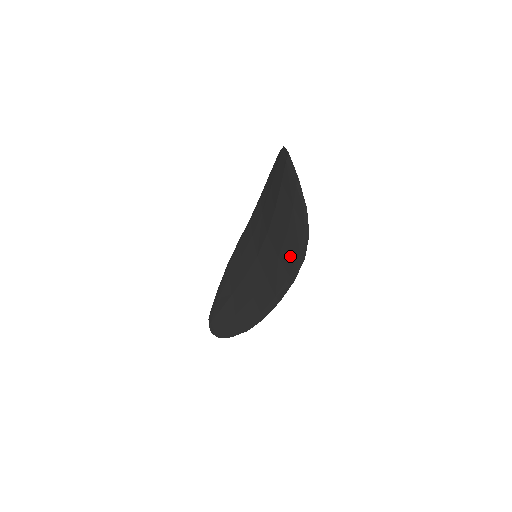
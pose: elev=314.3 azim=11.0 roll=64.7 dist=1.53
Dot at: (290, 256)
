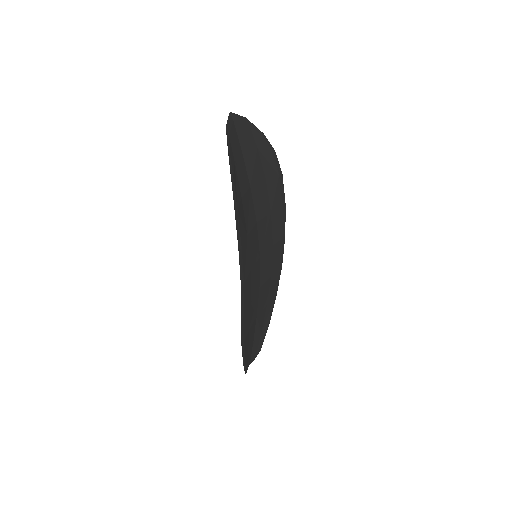
Dot at: occluded
